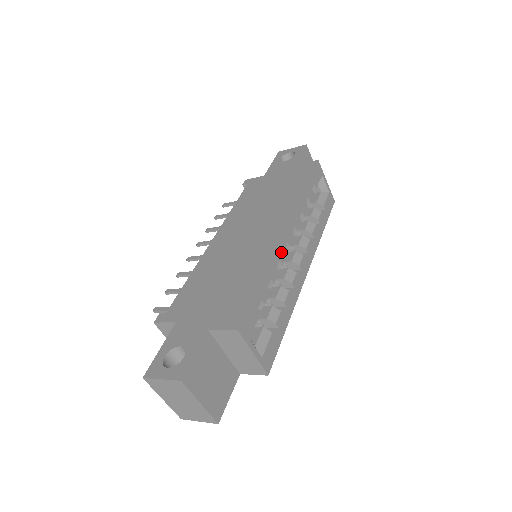
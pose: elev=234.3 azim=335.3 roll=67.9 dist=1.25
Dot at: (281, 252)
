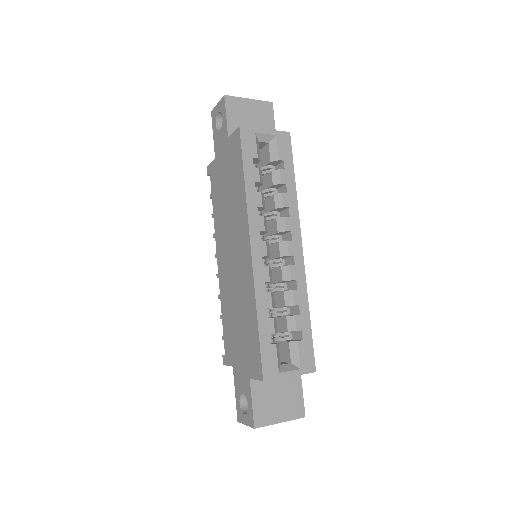
Dot at: (261, 274)
